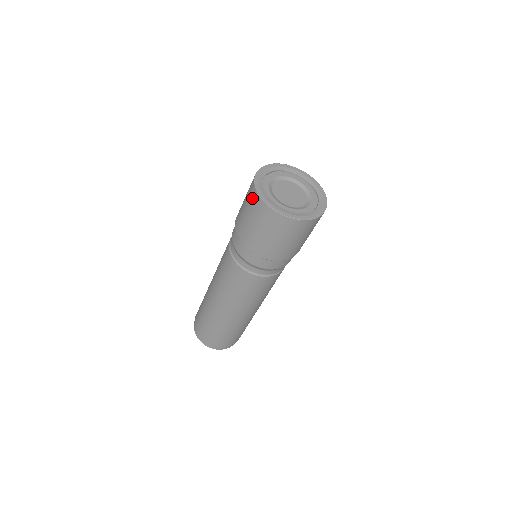
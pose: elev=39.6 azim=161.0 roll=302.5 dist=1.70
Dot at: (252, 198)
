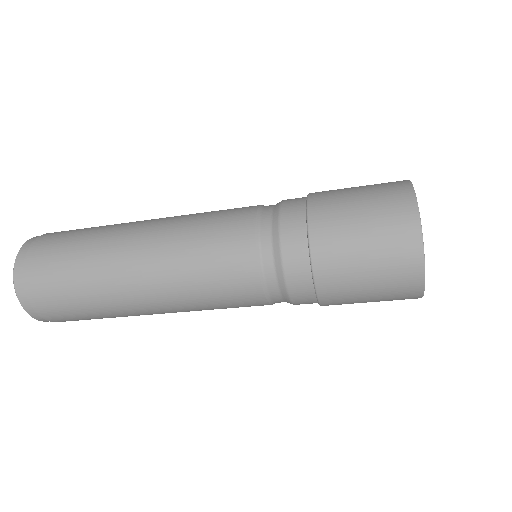
Dot at: (405, 276)
